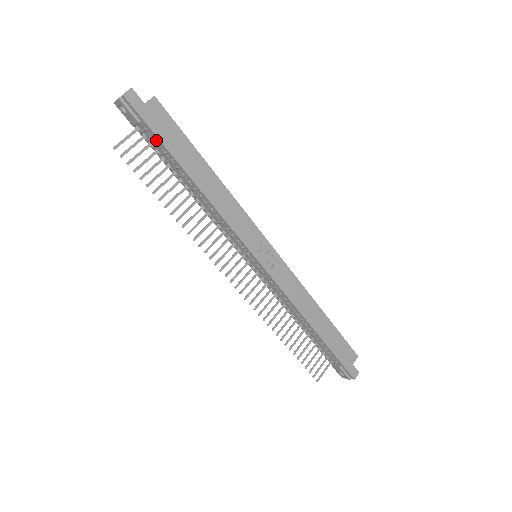
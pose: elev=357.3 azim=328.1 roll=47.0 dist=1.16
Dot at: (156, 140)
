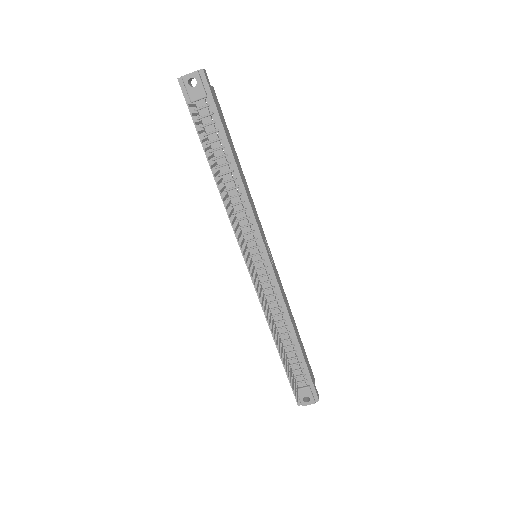
Dot at: (213, 117)
